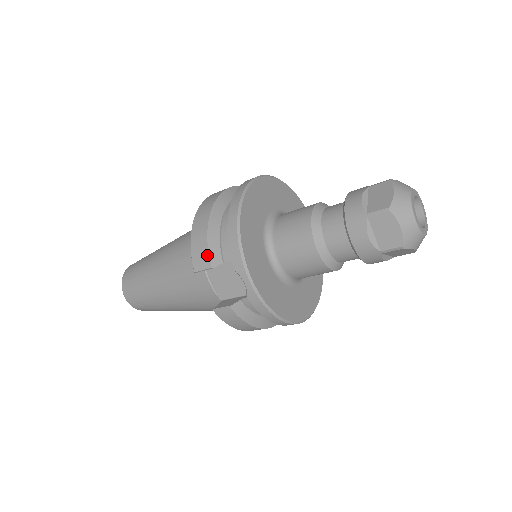
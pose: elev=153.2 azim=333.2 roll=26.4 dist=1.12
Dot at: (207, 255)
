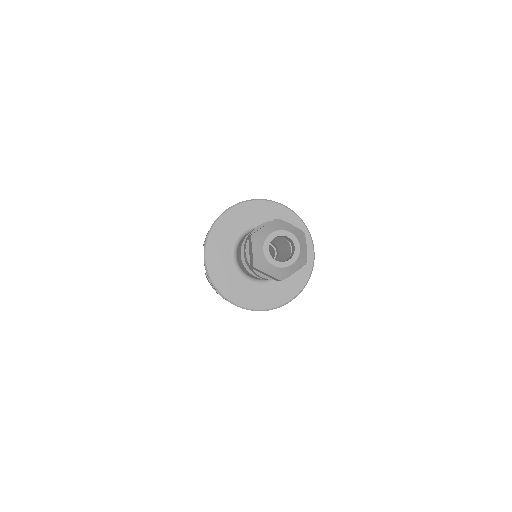
Dot at: (206, 236)
